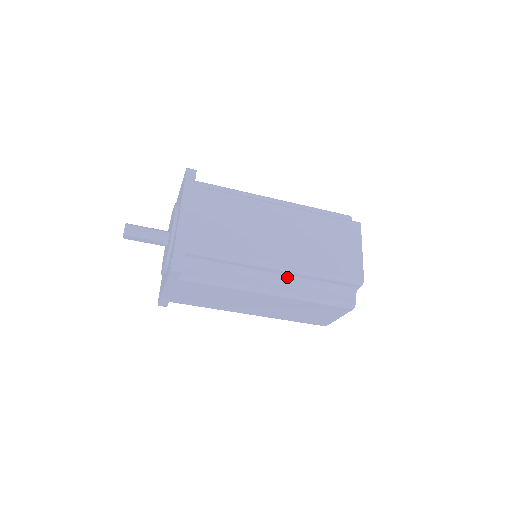
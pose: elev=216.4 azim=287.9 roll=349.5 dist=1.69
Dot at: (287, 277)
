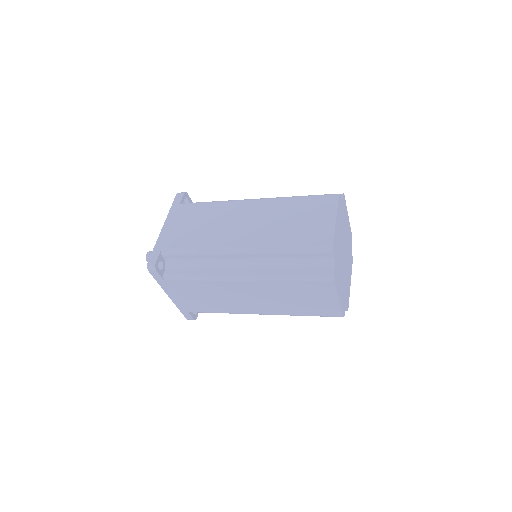
Dot at: (256, 260)
